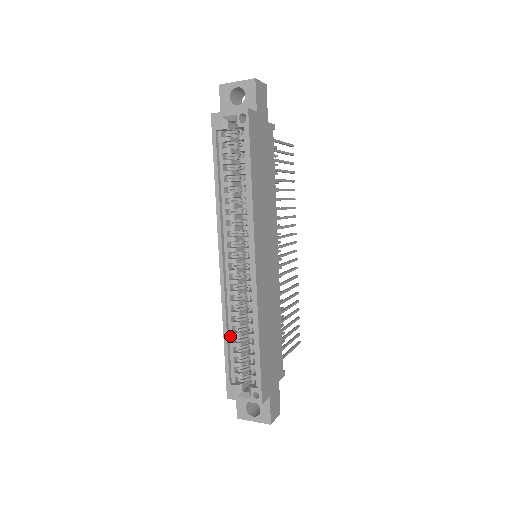
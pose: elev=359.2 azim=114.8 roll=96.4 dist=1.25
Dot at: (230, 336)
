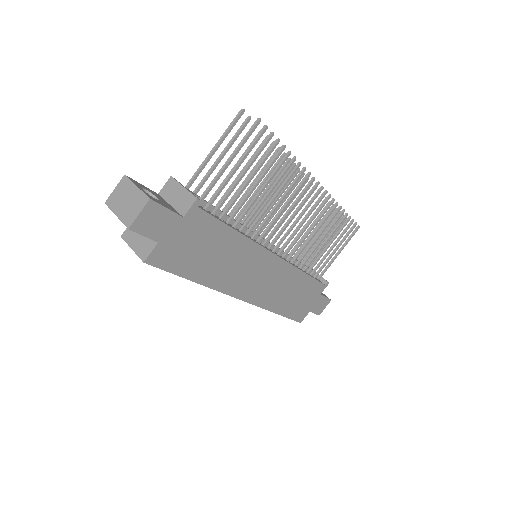
Dot at: occluded
